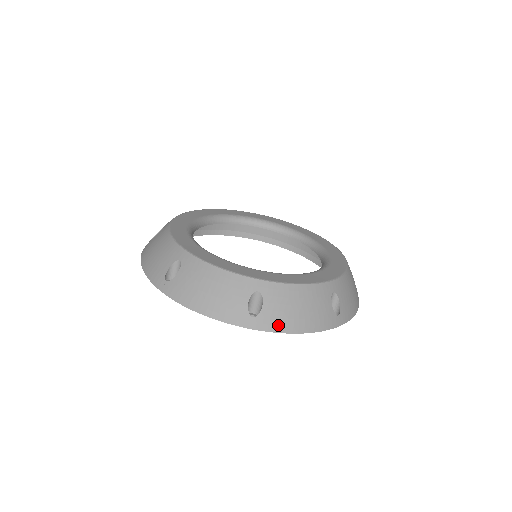
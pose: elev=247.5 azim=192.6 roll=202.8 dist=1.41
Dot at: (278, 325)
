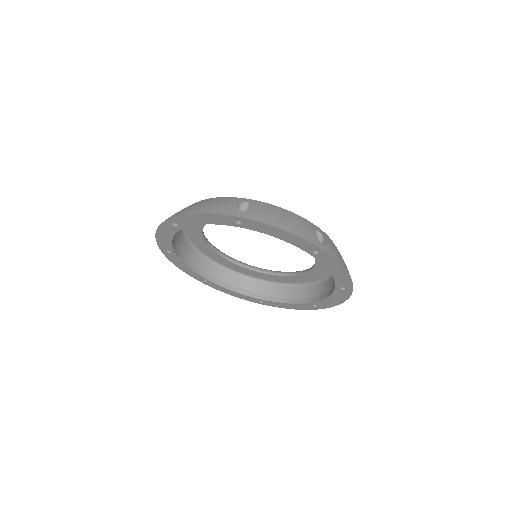
Dot at: (262, 219)
